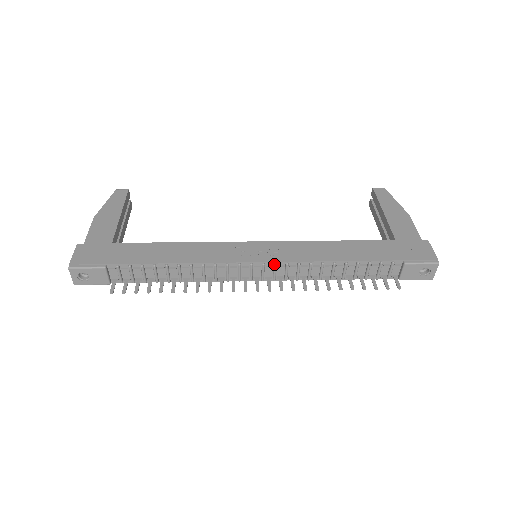
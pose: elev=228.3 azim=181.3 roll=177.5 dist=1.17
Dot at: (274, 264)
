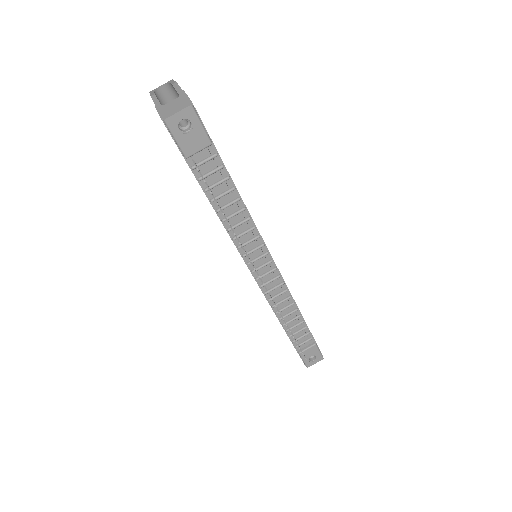
Dot at: (280, 275)
